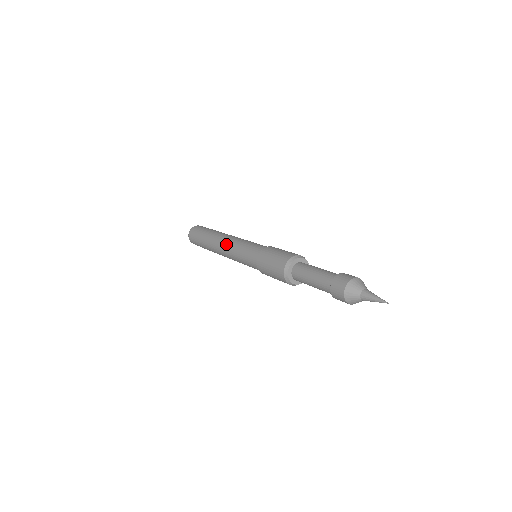
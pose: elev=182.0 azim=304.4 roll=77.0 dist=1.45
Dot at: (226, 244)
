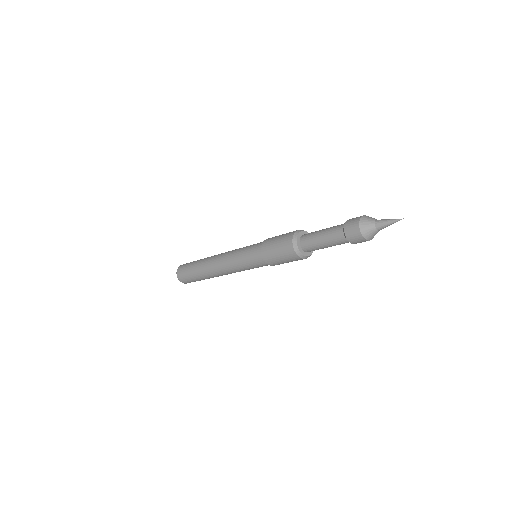
Dot at: (223, 257)
